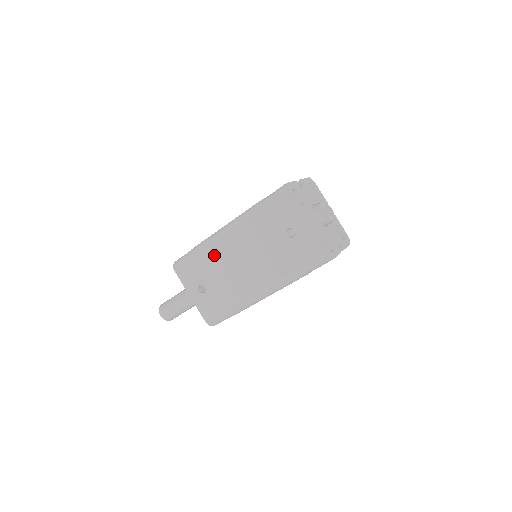
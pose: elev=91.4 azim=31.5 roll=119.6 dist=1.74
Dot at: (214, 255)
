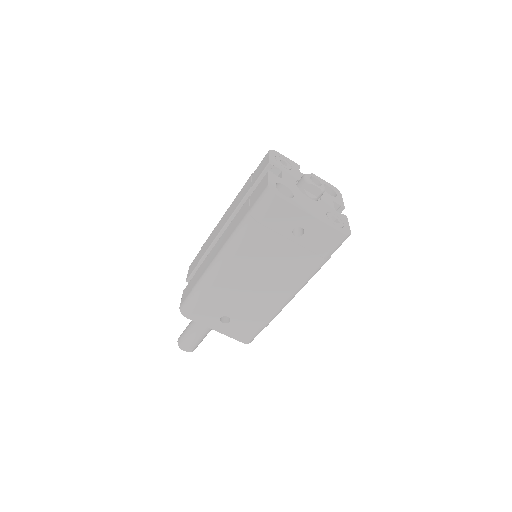
Dot at: (223, 287)
